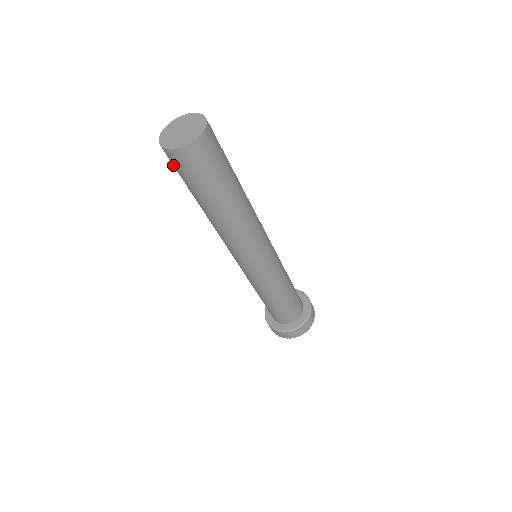
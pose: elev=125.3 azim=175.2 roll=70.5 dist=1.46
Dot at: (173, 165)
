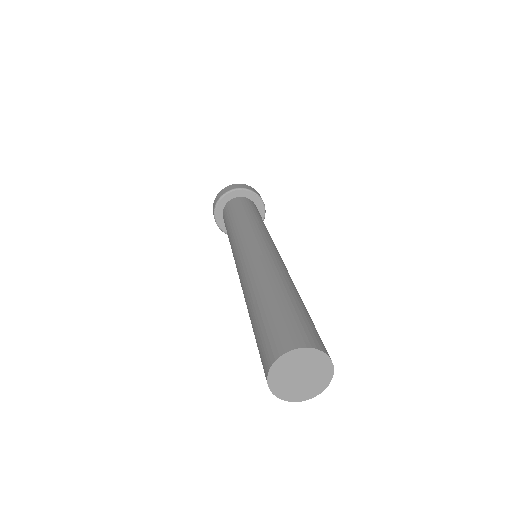
Dot at: (261, 356)
